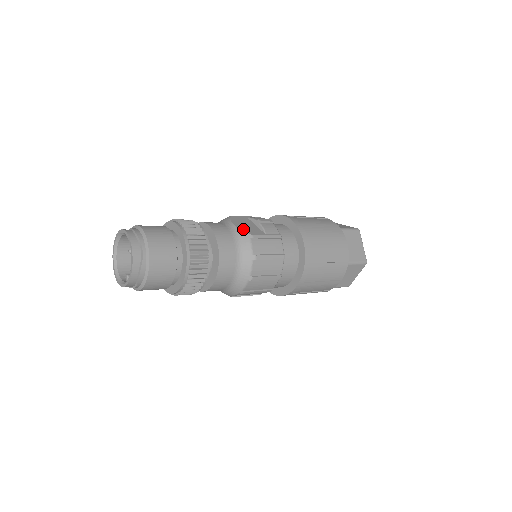
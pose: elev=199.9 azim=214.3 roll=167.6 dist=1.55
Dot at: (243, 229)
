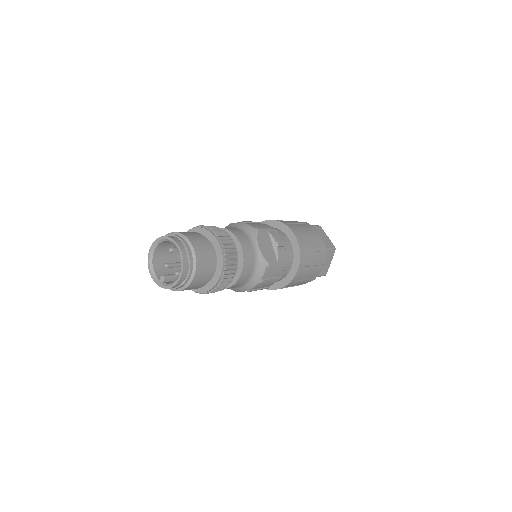
Dot at: (264, 254)
